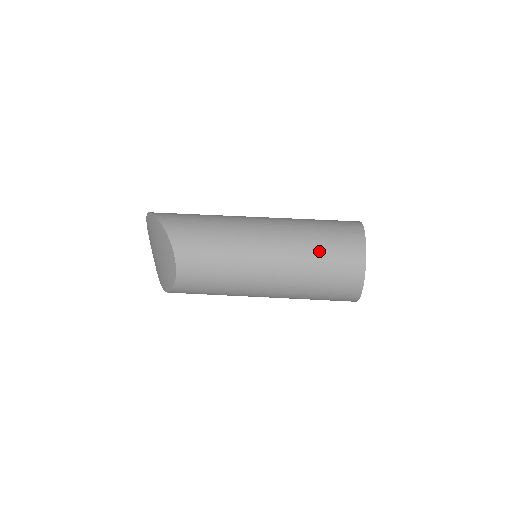
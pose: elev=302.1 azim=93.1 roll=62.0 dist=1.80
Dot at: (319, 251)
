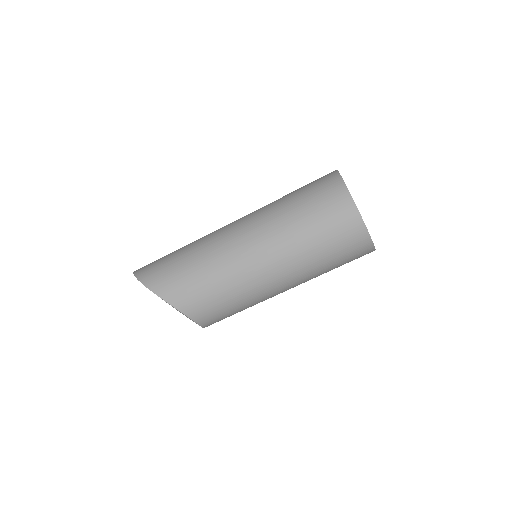
Dot at: (317, 246)
